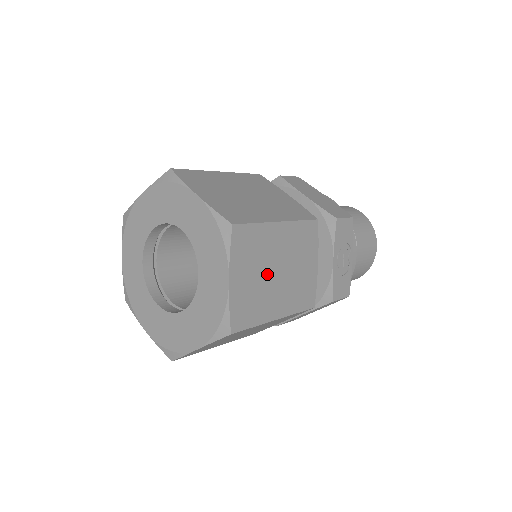
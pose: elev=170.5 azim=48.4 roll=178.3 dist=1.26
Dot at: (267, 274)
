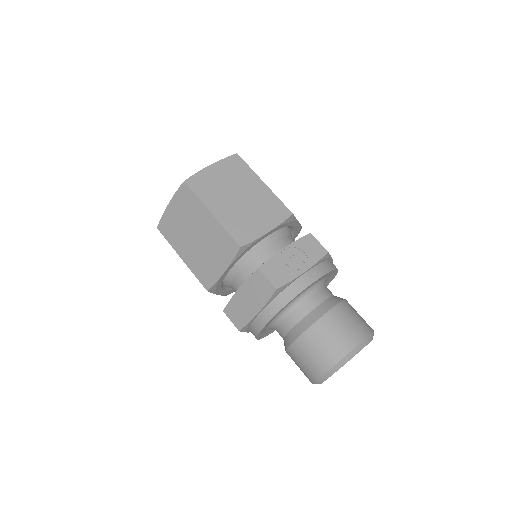
Dot at: (231, 189)
